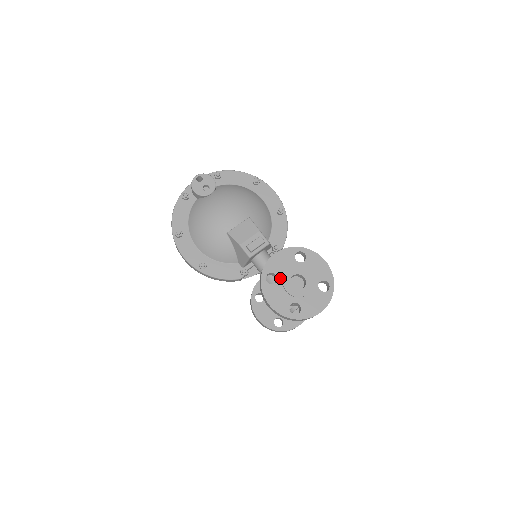
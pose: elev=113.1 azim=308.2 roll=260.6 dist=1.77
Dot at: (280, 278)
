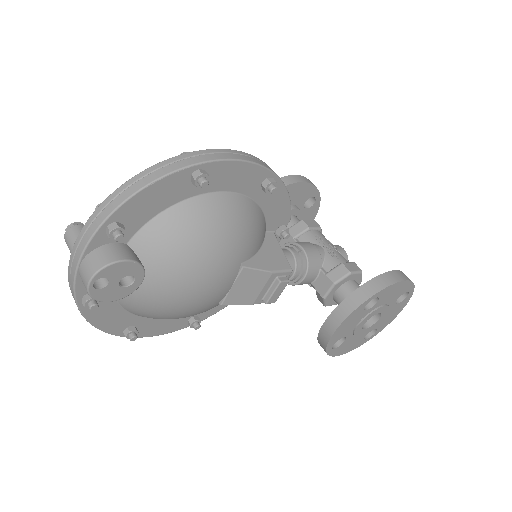
Dot at: (349, 335)
